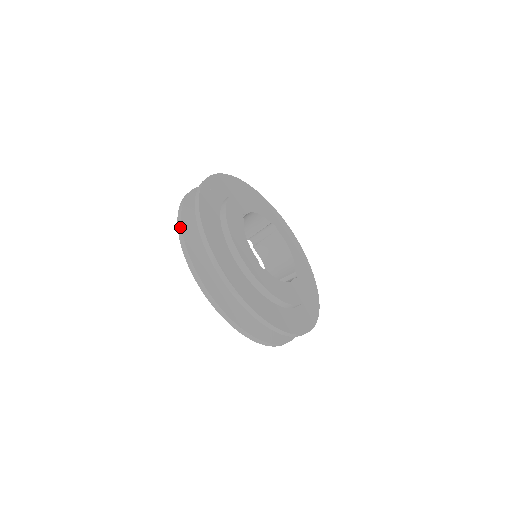
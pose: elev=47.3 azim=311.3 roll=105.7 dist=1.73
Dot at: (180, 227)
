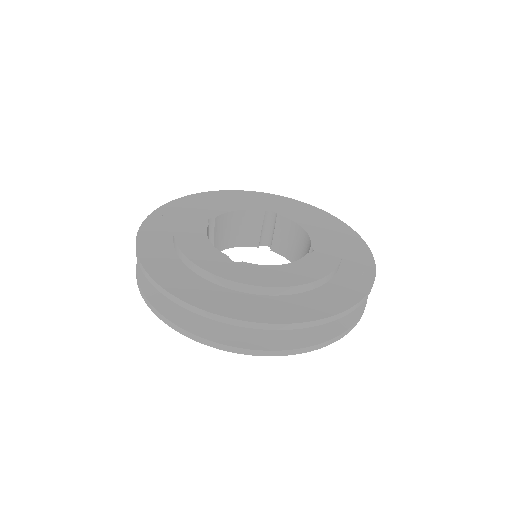
Dot at: (136, 270)
